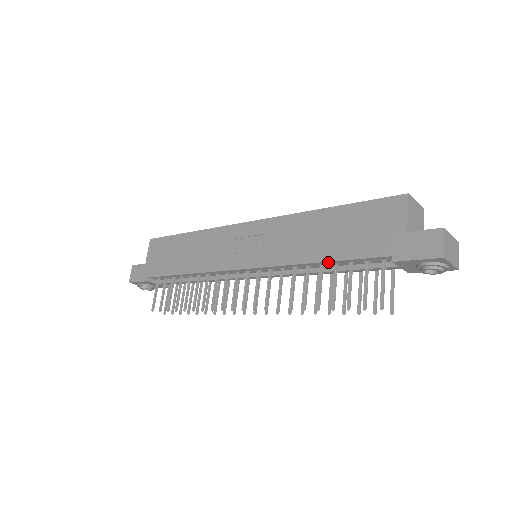
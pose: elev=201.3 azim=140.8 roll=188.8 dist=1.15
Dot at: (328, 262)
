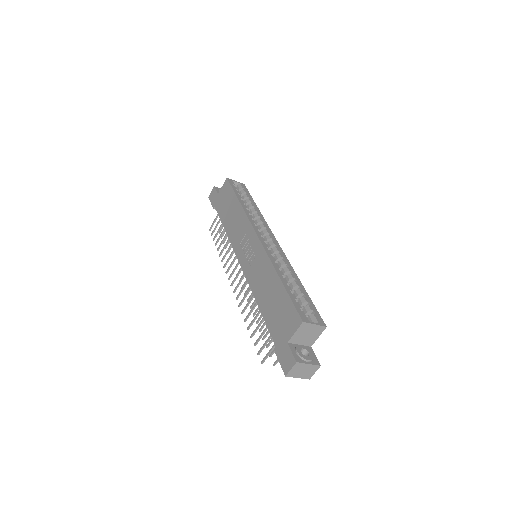
Dot at: (261, 311)
